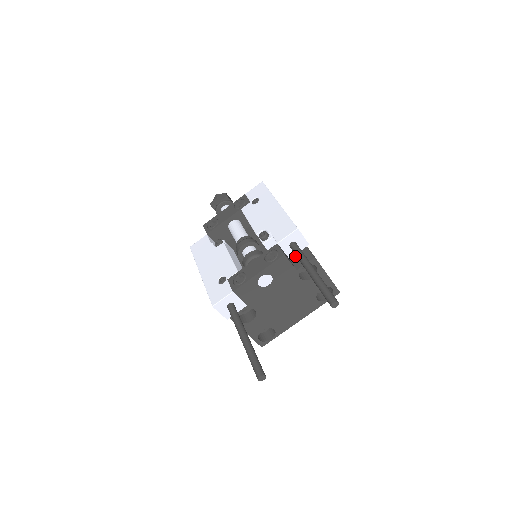
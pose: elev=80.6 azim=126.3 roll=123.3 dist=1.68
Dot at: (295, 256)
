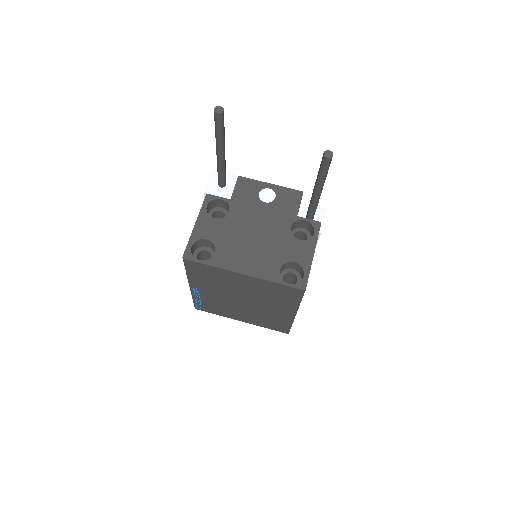
Dot at: (302, 227)
